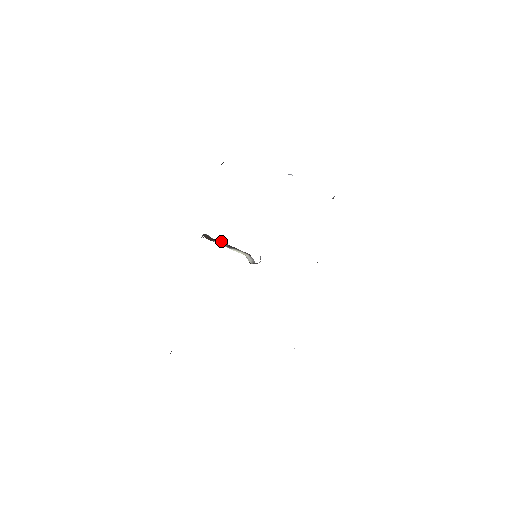
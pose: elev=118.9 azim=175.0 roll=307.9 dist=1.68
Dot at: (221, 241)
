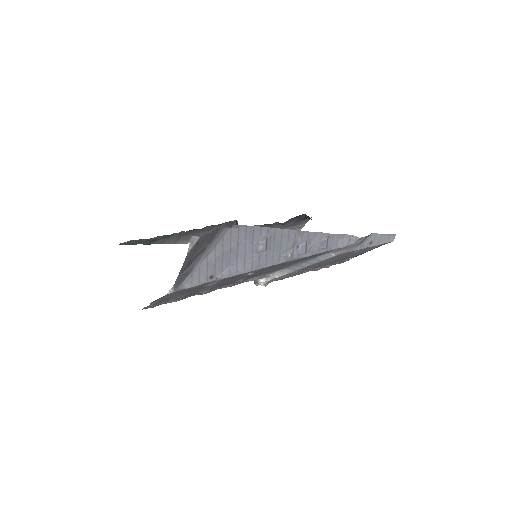
Dot at: occluded
